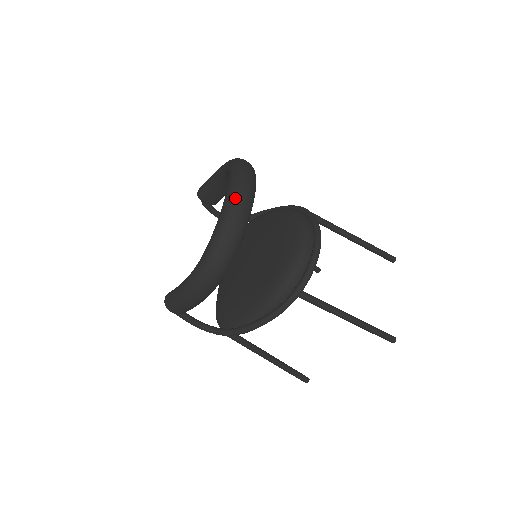
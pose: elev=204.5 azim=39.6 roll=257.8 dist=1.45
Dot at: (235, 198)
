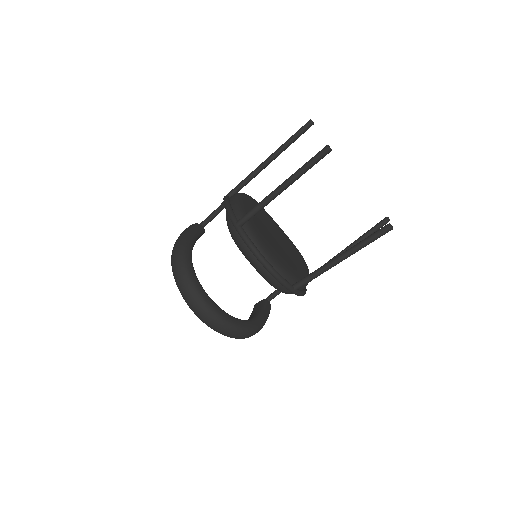
Dot at: (202, 321)
